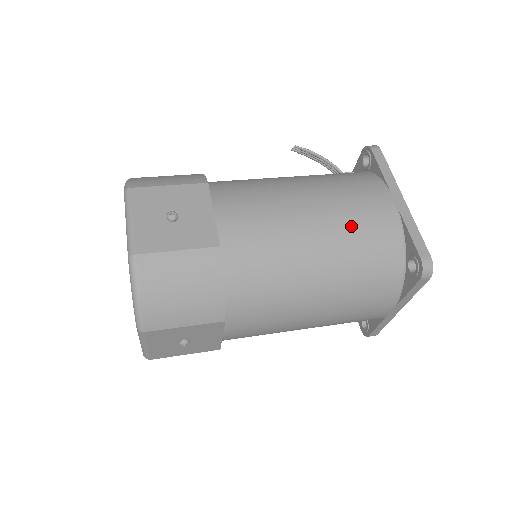
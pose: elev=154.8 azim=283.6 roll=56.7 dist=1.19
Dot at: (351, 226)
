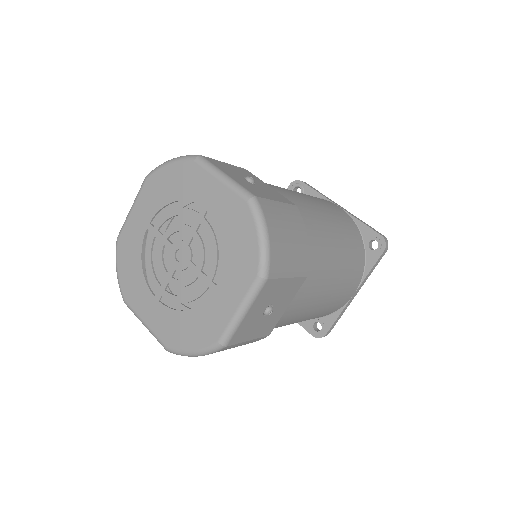
Dot at: (336, 215)
